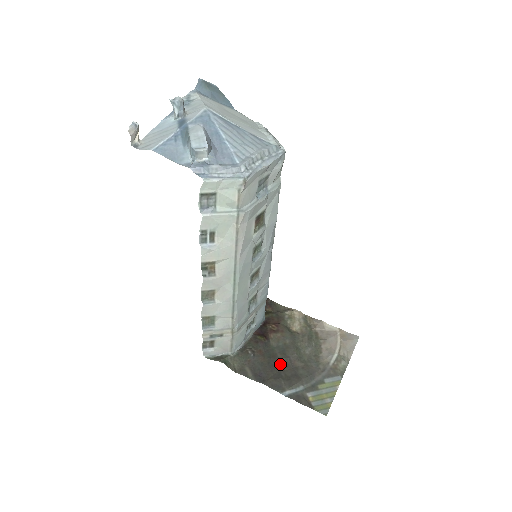
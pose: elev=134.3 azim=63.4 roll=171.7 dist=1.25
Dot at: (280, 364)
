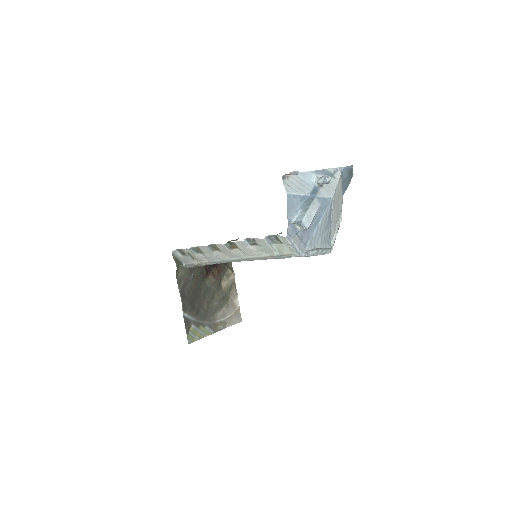
Dot at: (198, 297)
